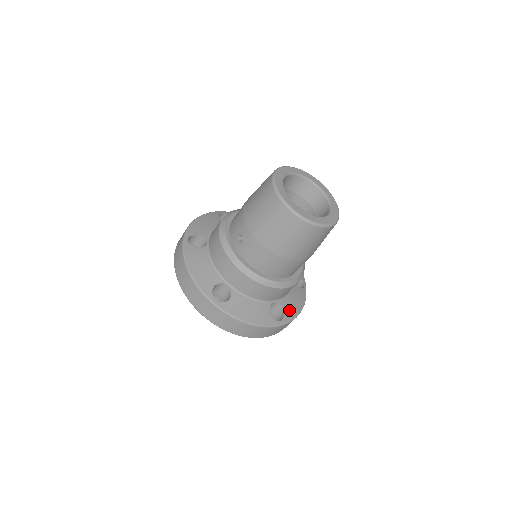
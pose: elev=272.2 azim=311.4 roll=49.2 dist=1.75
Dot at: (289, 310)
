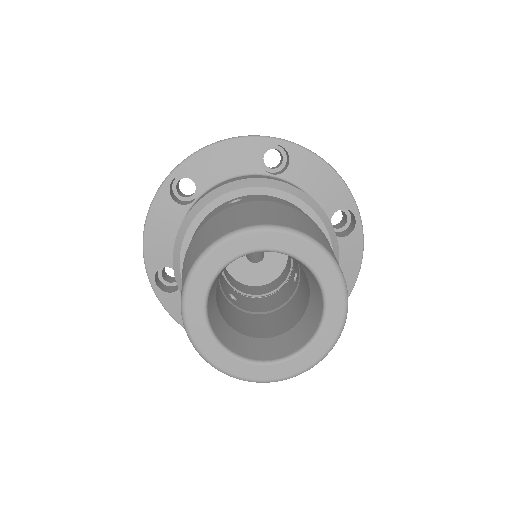
Dot at: occluded
